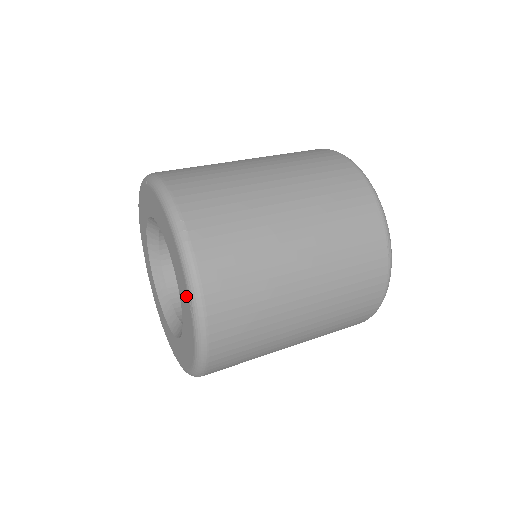
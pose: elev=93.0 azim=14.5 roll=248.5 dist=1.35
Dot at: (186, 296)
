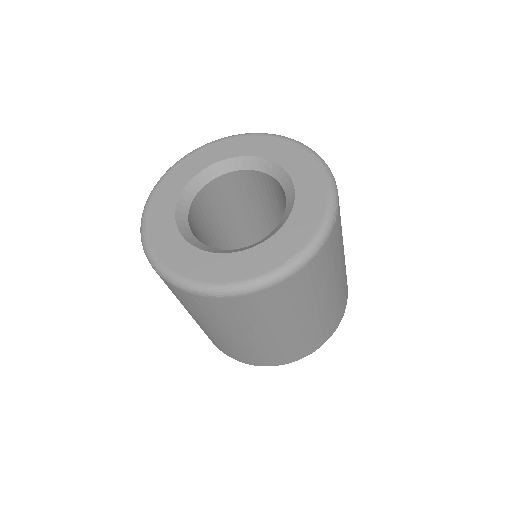
Dot at: (297, 150)
